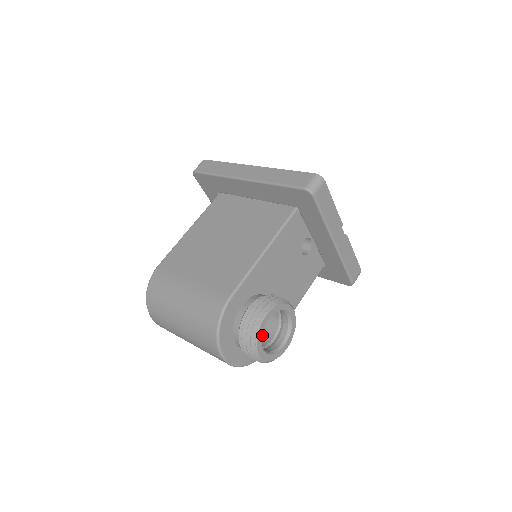
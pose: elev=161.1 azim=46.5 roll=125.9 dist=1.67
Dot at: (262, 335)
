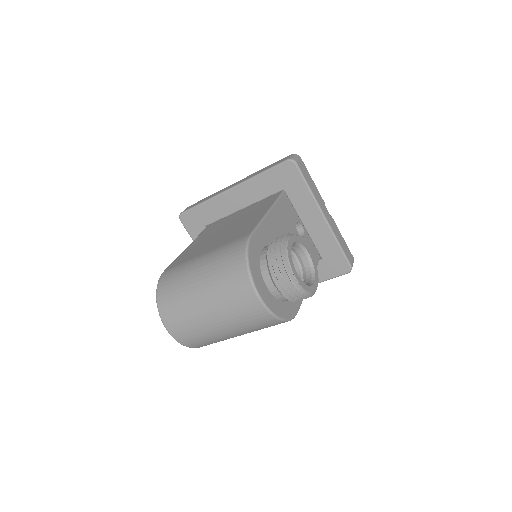
Dot at: occluded
